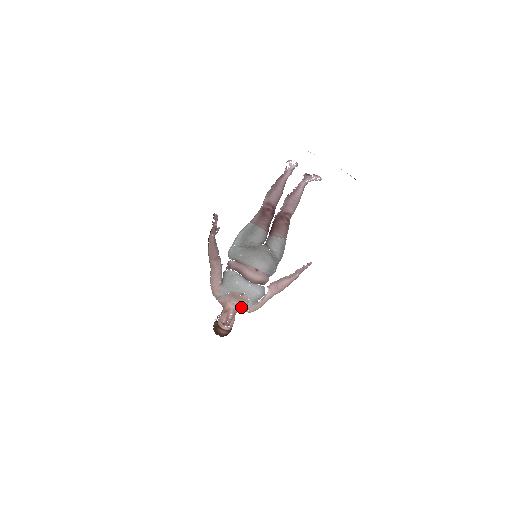
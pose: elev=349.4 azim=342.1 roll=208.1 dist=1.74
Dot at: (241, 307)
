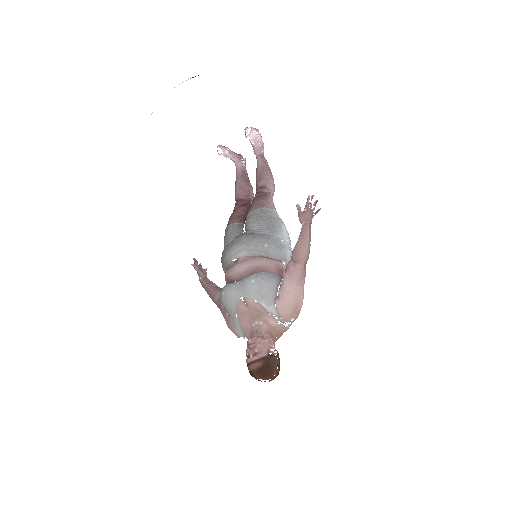
Dot at: (268, 322)
